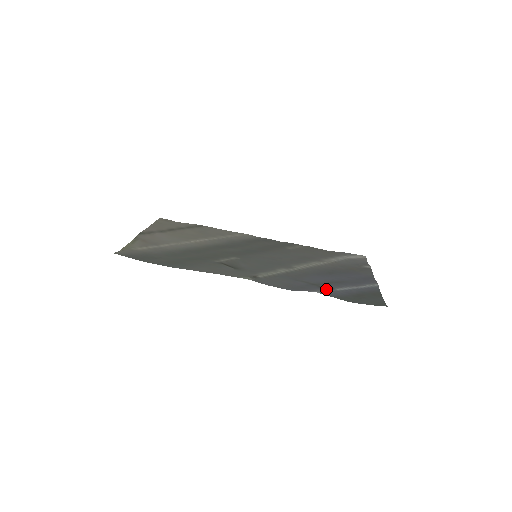
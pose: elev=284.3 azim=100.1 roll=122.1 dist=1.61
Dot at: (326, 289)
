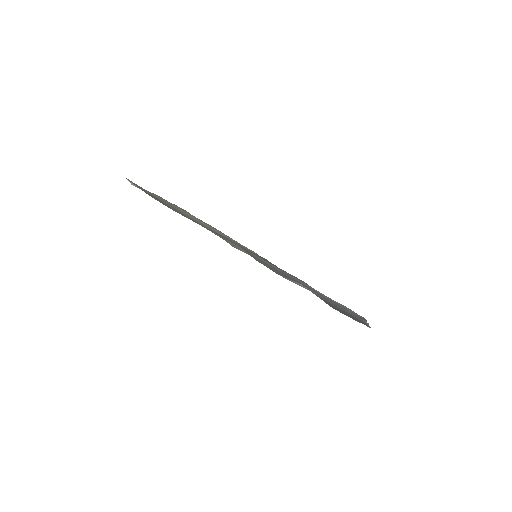
Dot at: occluded
